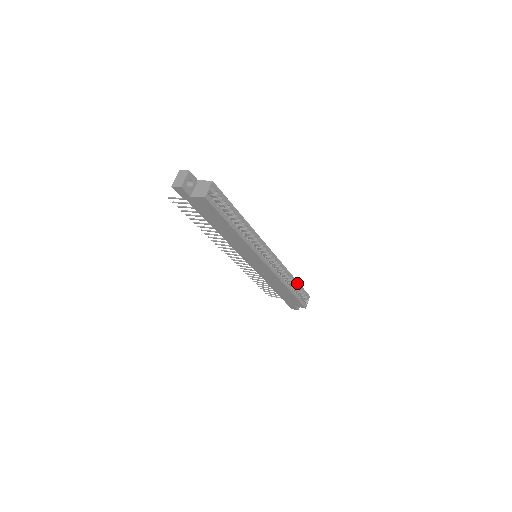
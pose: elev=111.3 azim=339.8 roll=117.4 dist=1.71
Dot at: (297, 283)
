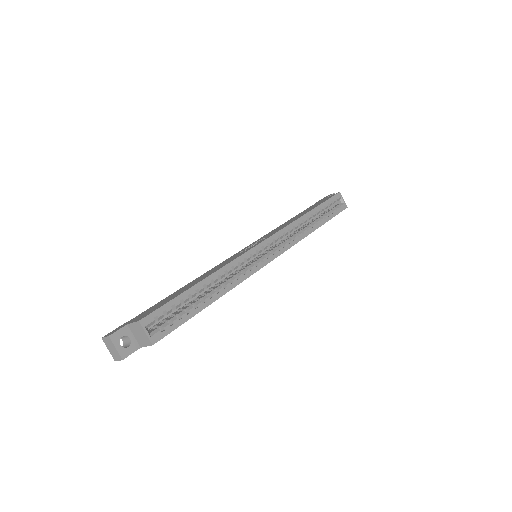
Dot at: (317, 209)
